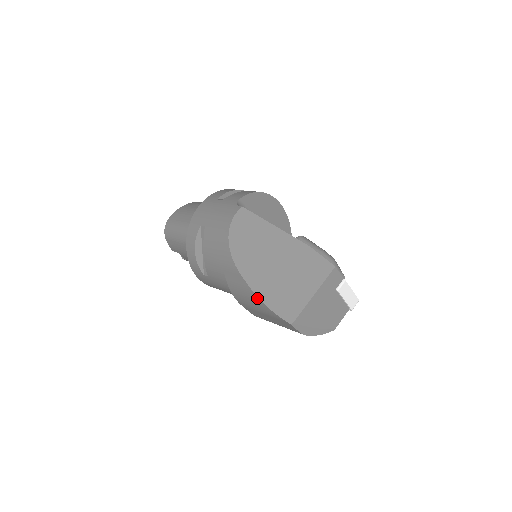
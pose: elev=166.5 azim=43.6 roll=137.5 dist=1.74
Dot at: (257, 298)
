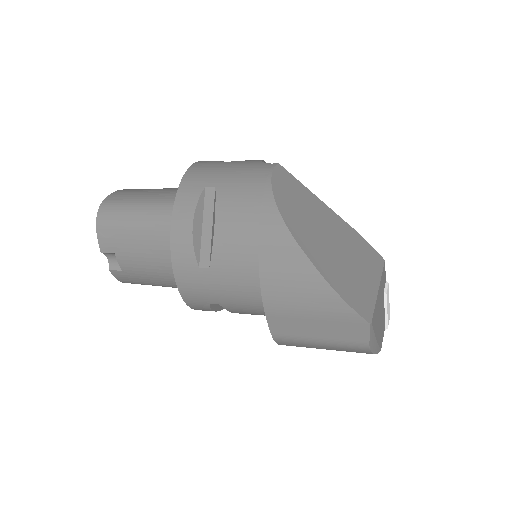
Dot at: (324, 283)
